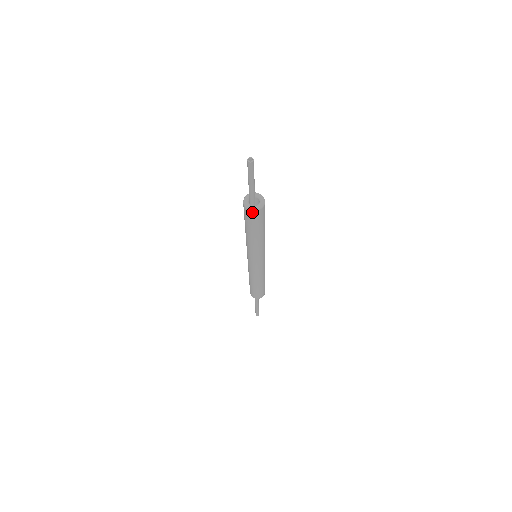
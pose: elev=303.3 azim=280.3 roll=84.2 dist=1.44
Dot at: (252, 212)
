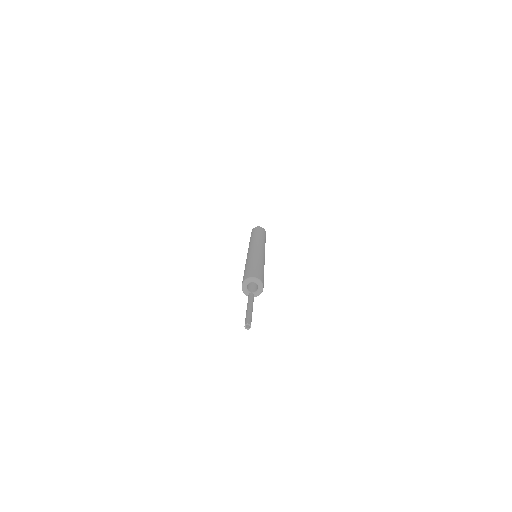
Dot at: occluded
